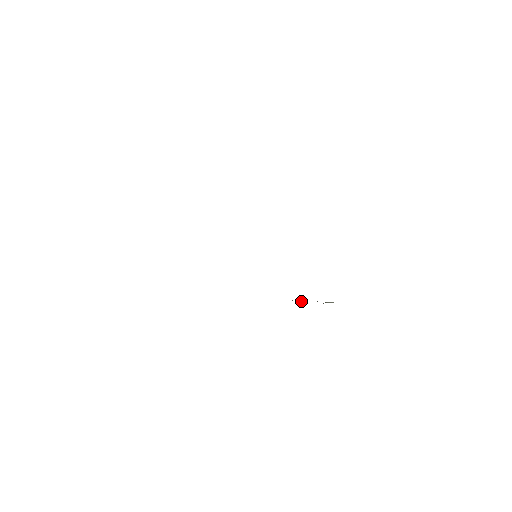
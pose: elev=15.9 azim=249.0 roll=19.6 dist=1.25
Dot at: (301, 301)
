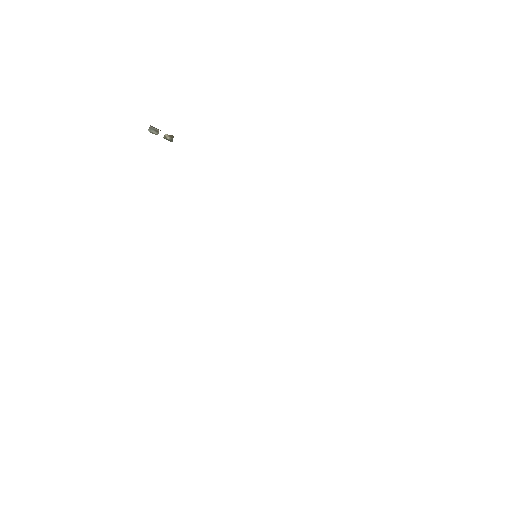
Dot at: occluded
